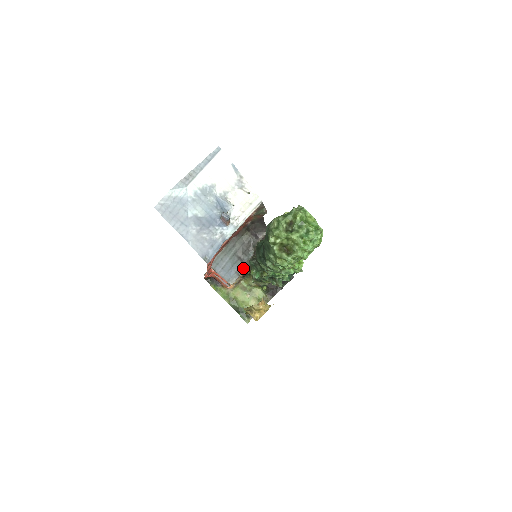
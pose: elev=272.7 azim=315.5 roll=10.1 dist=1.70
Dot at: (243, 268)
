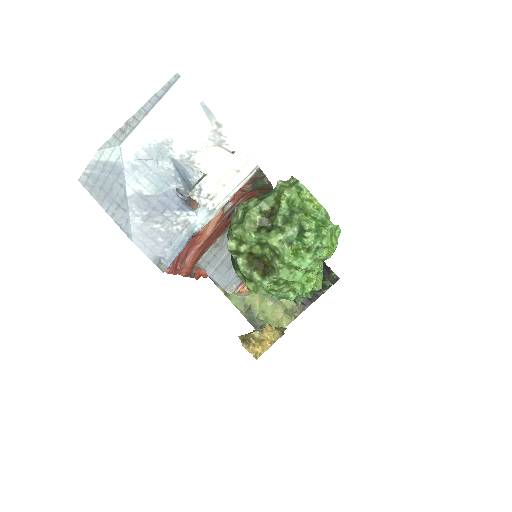
Dot at: occluded
